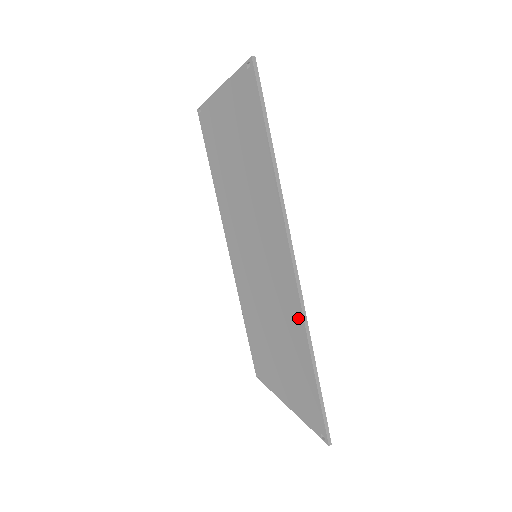
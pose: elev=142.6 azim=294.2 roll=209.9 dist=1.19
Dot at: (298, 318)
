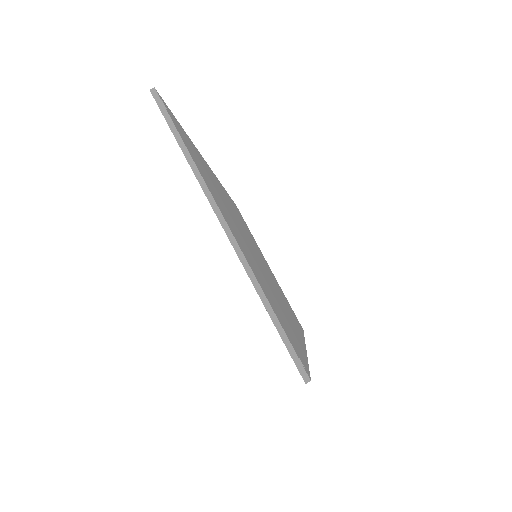
Dot at: occluded
